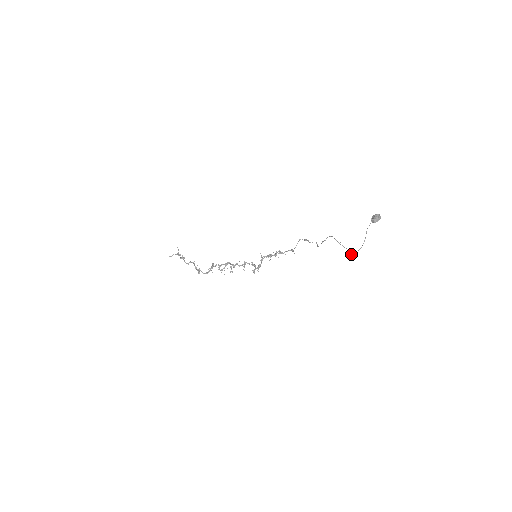
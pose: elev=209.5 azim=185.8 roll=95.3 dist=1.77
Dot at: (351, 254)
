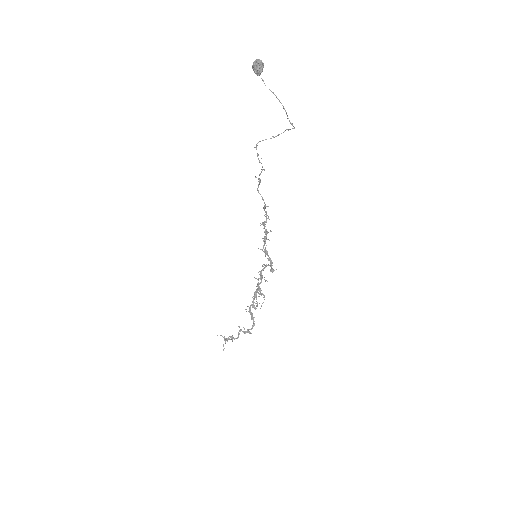
Dot at: occluded
